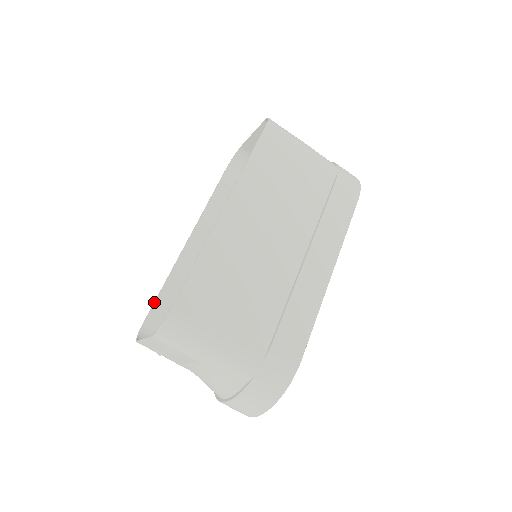
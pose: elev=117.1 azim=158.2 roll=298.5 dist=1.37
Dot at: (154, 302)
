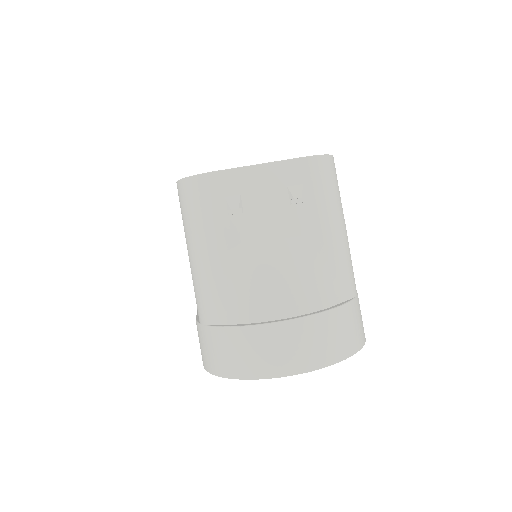
Dot at: occluded
